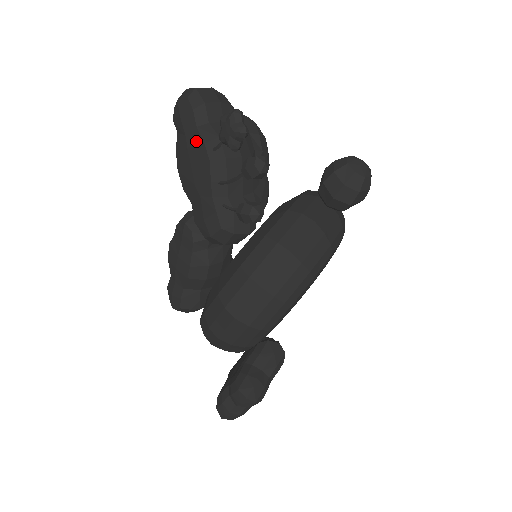
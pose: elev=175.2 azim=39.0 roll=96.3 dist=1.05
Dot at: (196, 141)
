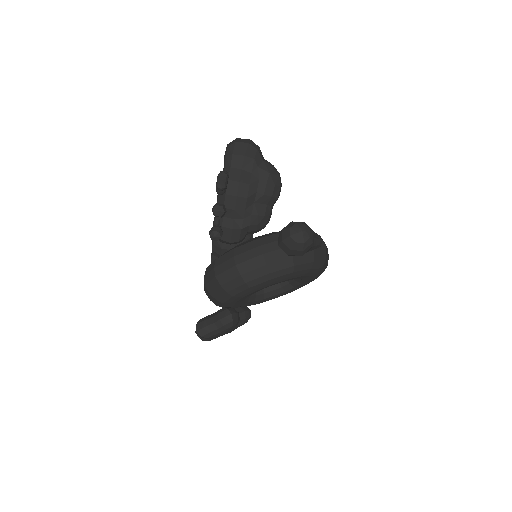
Dot at: occluded
